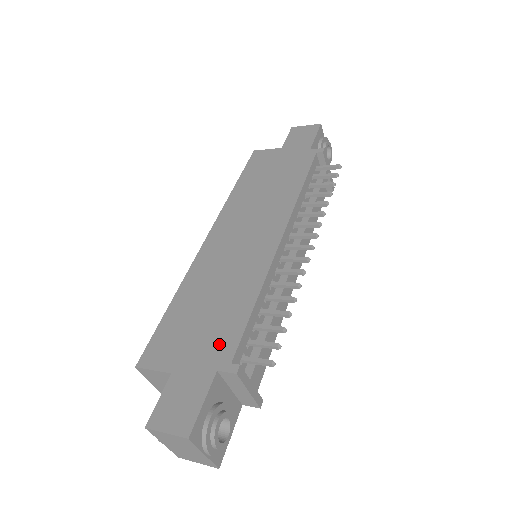
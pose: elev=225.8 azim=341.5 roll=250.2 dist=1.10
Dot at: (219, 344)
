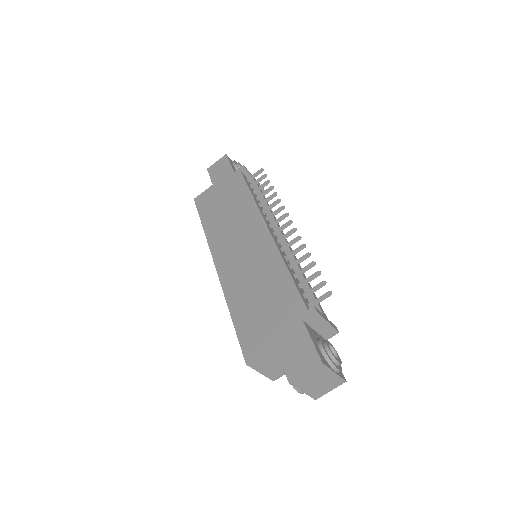
Dot at: (289, 308)
